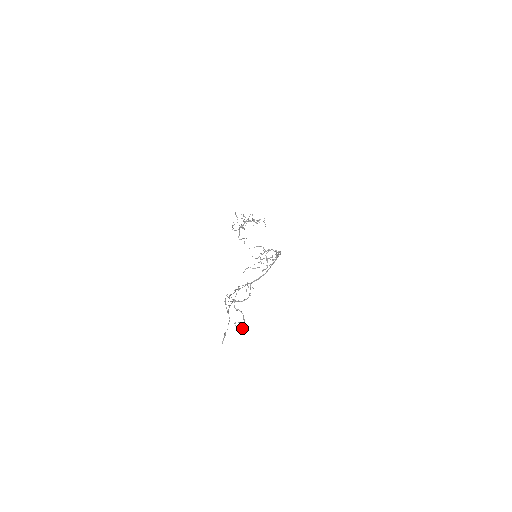
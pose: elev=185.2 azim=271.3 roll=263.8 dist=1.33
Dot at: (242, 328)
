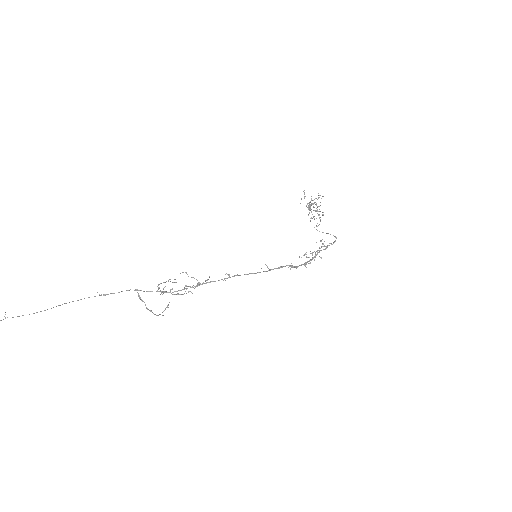
Dot at: (159, 314)
